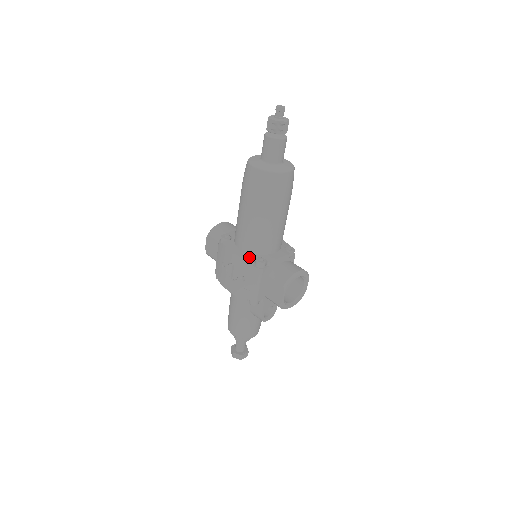
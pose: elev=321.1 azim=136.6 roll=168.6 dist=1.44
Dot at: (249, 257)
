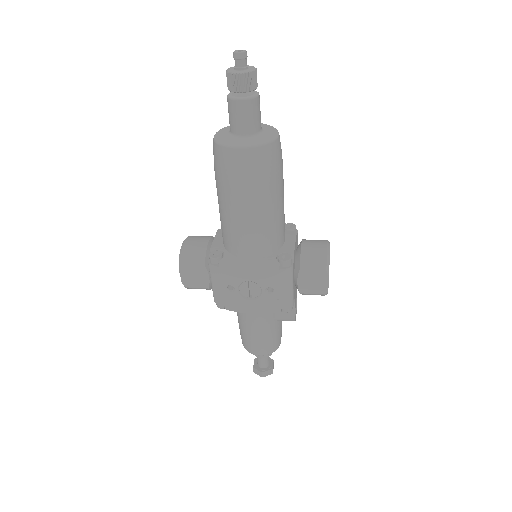
Dot at: (269, 262)
